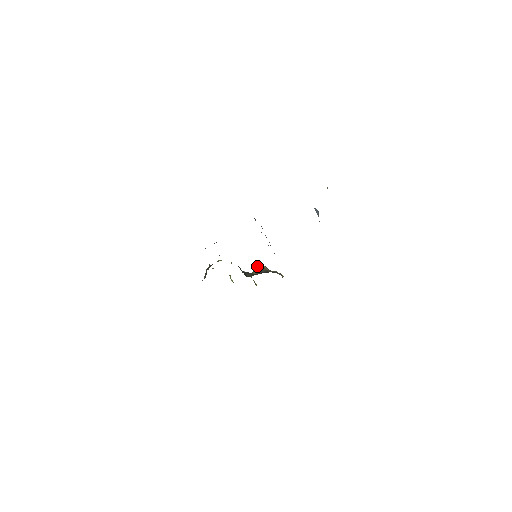
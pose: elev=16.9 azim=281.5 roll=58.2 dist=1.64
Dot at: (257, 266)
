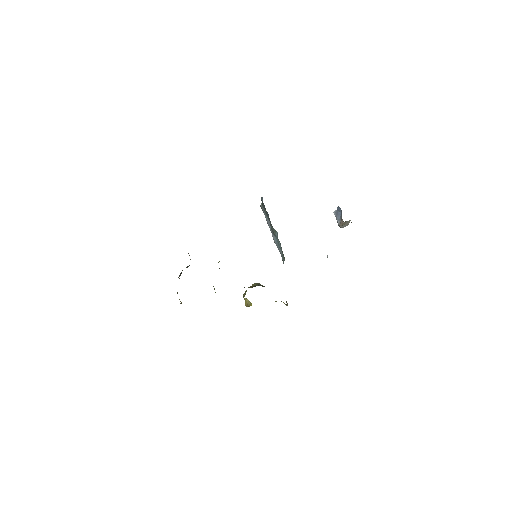
Dot at: (252, 284)
